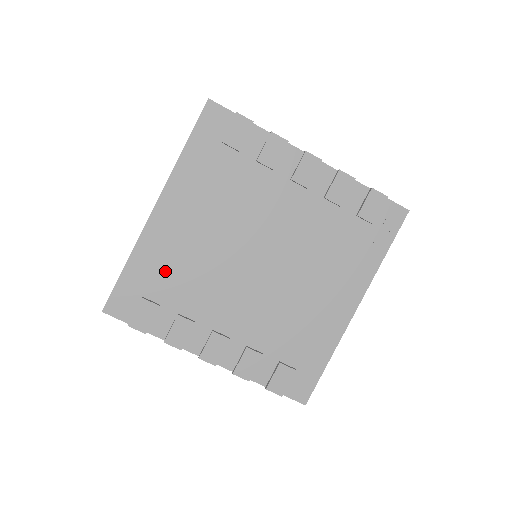
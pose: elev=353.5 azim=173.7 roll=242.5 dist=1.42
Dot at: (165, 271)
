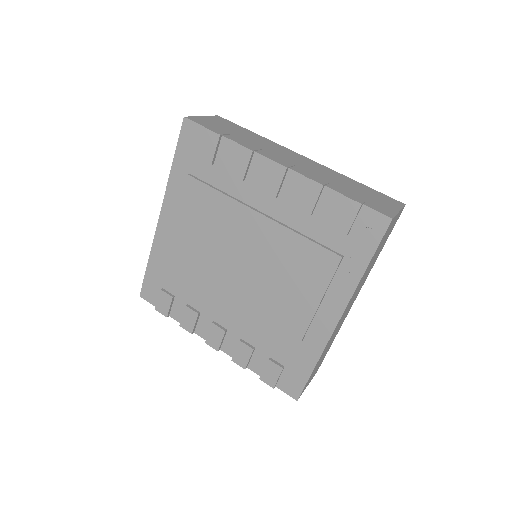
Dot at: (172, 270)
